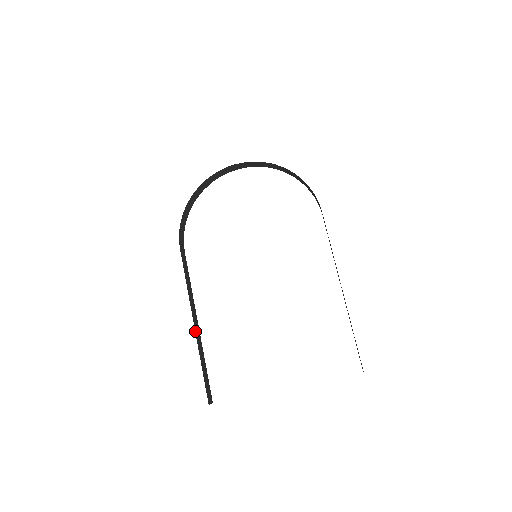
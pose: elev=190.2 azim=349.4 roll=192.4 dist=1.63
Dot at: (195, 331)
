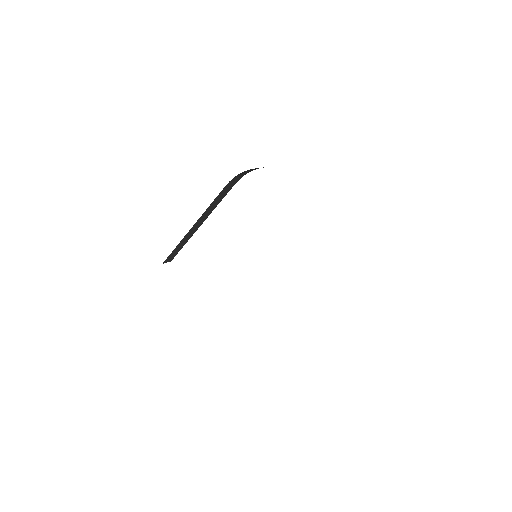
Dot at: (189, 231)
